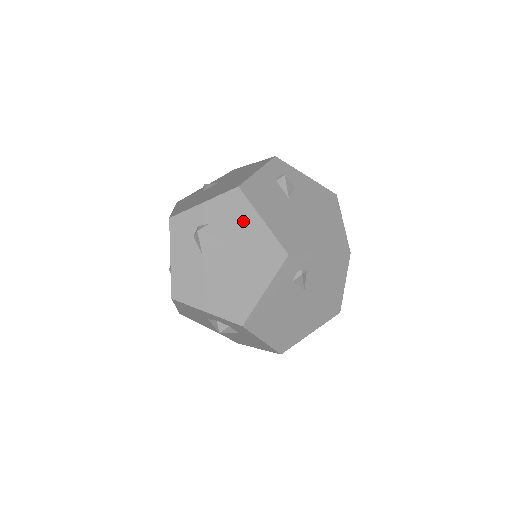
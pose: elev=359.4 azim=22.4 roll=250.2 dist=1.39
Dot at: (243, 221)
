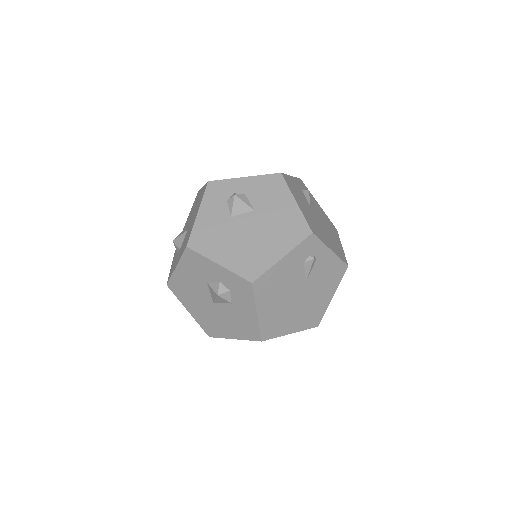
Dot at: (278, 199)
